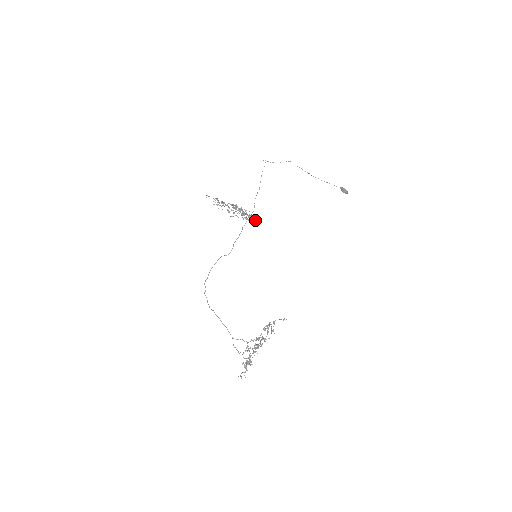
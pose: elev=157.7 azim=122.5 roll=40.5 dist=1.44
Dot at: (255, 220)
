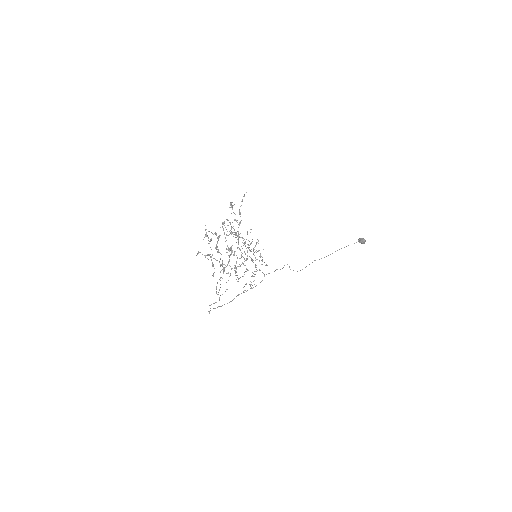
Dot at: occluded
